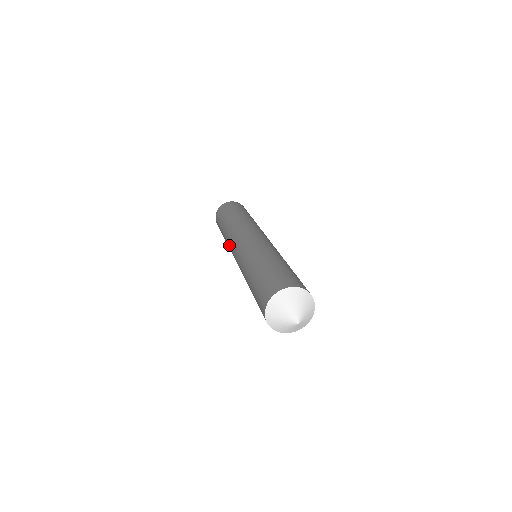
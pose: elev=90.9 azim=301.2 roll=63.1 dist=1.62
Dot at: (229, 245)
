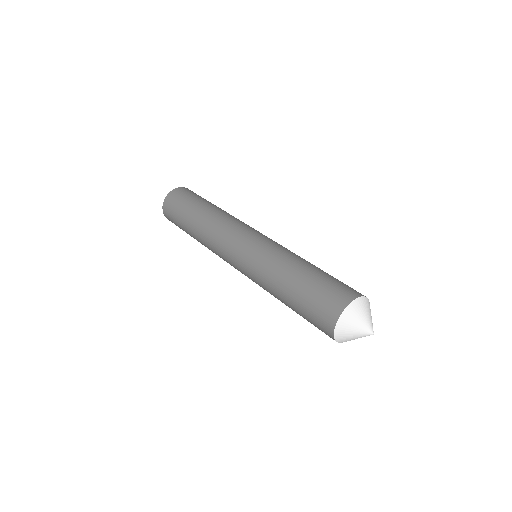
Dot at: occluded
